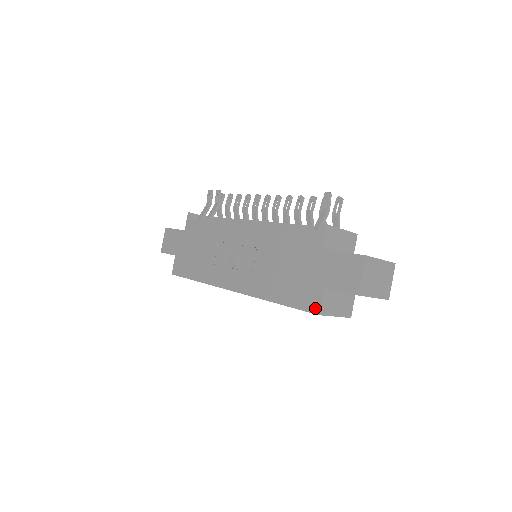
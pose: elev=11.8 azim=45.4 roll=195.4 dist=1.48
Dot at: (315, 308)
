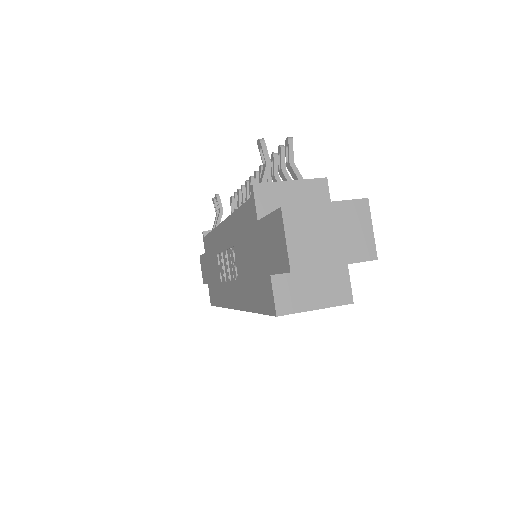
Dot at: (272, 307)
